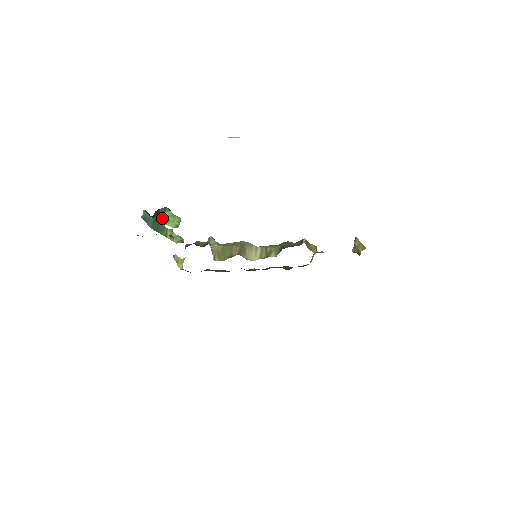
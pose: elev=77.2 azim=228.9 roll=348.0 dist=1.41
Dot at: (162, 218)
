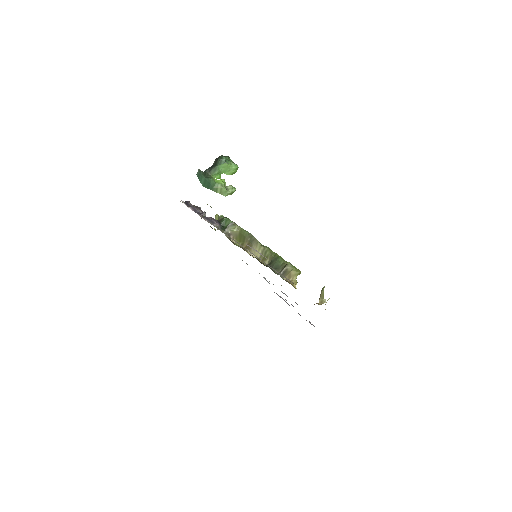
Dot at: (217, 172)
